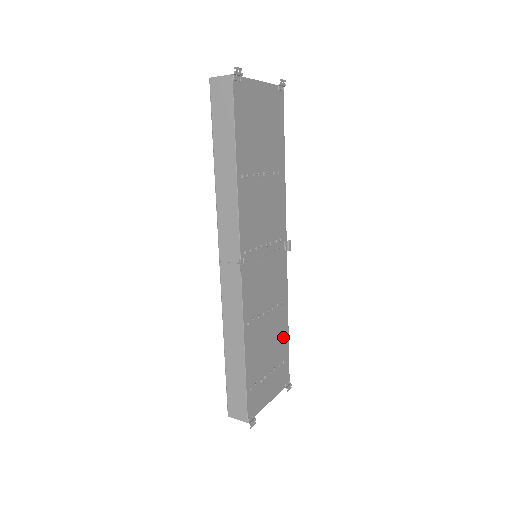
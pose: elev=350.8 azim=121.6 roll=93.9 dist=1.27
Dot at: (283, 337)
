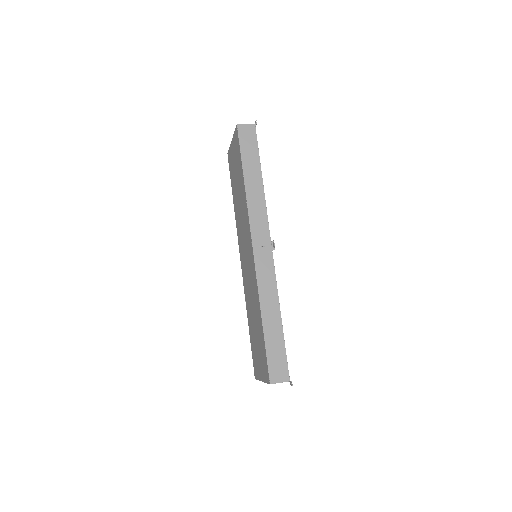
Dot at: occluded
